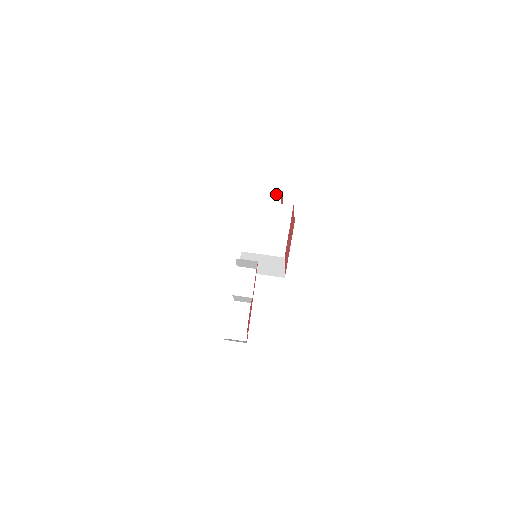
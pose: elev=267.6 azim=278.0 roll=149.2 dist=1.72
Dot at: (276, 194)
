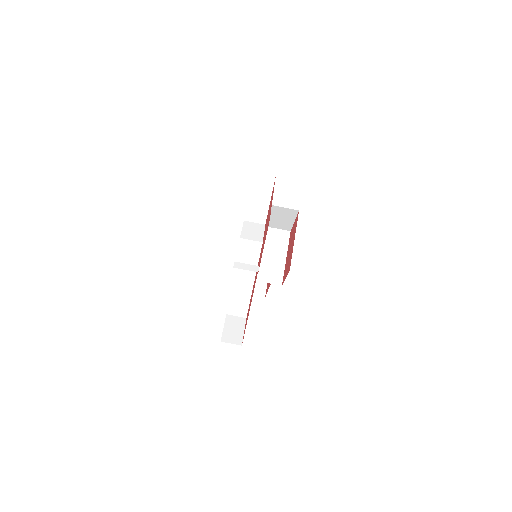
Dot at: occluded
